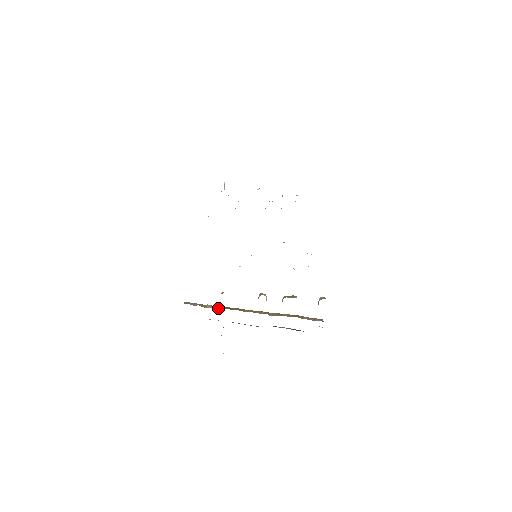
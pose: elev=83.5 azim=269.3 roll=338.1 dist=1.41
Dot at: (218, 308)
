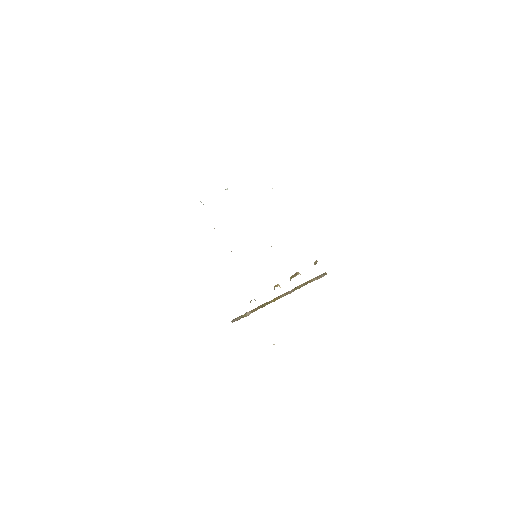
Dot at: (254, 311)
